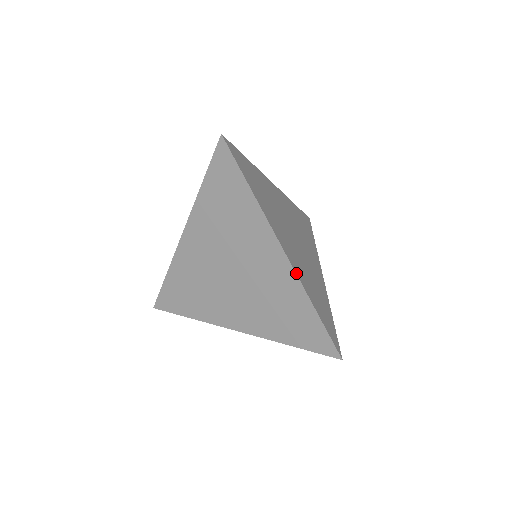
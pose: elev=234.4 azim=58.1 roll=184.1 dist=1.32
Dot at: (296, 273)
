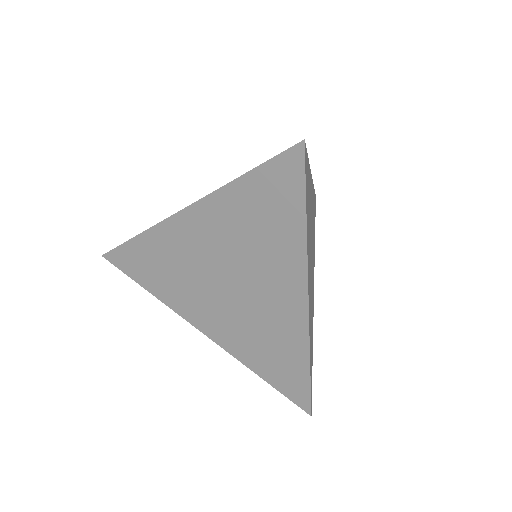
Dot at: (309, 329)
